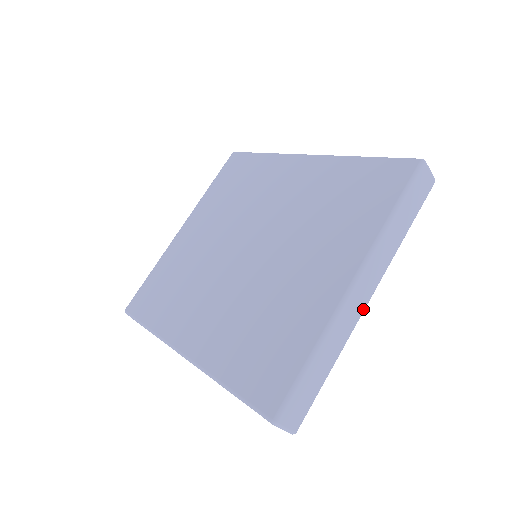
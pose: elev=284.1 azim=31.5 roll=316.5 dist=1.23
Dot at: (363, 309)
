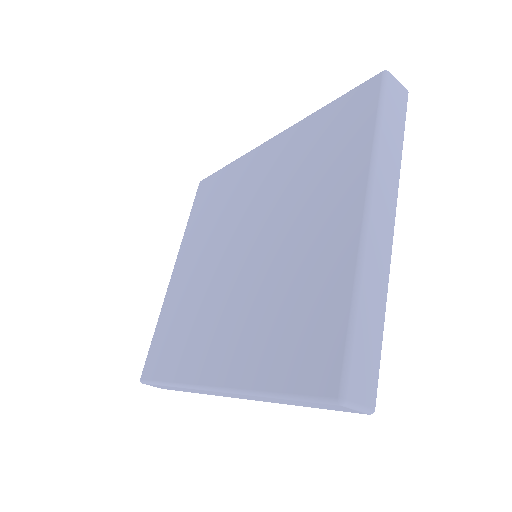
Dot at: (391, 241)
